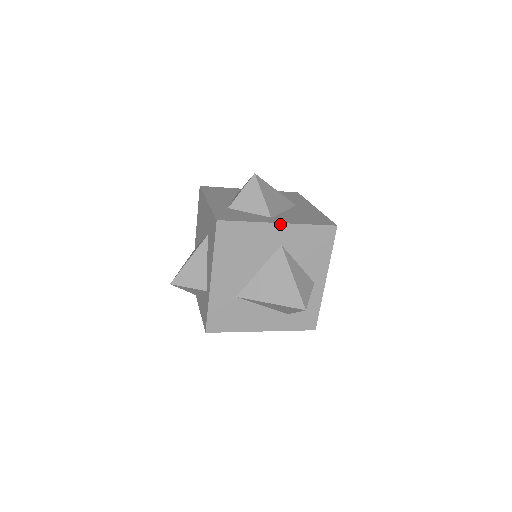
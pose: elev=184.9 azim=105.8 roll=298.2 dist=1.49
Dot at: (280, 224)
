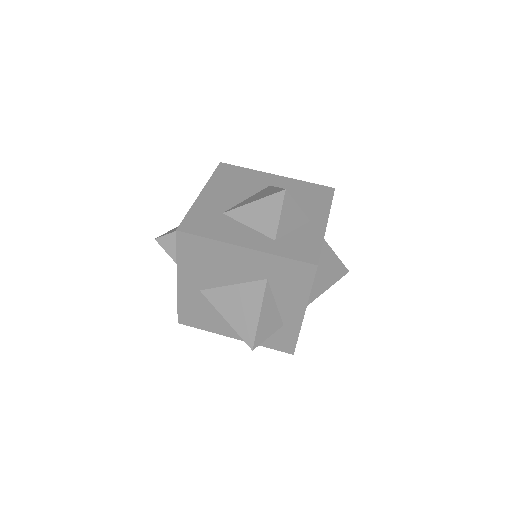
Dot at: occluded
